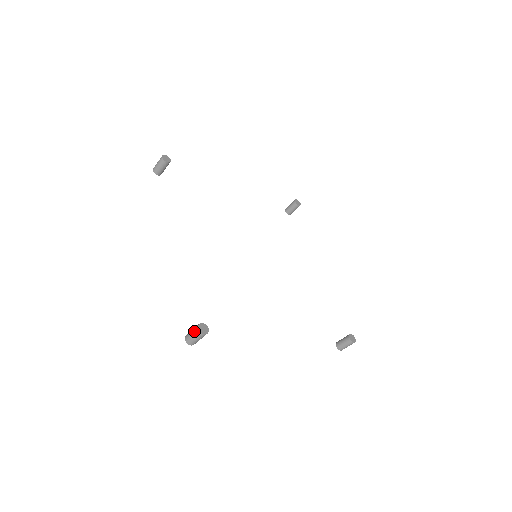
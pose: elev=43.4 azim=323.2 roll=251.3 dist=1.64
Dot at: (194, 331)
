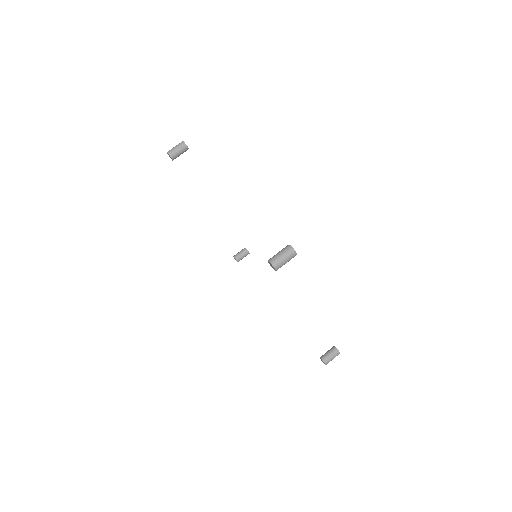
Dot at: occluded
